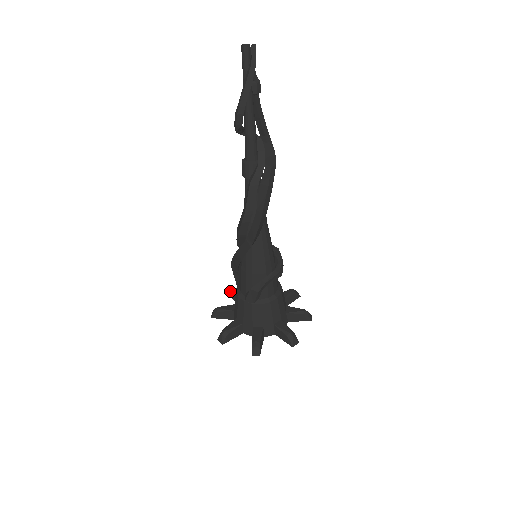
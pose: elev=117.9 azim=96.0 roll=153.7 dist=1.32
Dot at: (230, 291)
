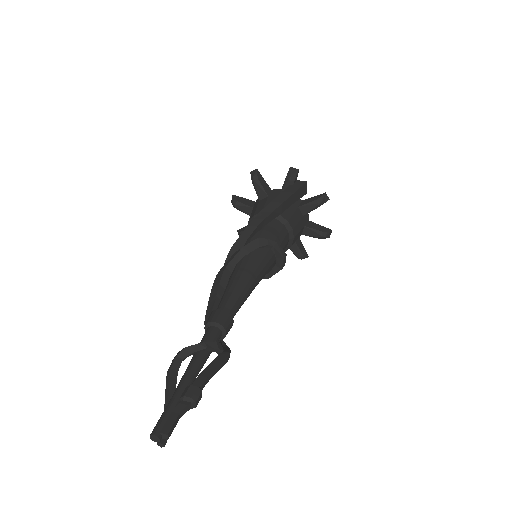
Dot at: (287, 174)
